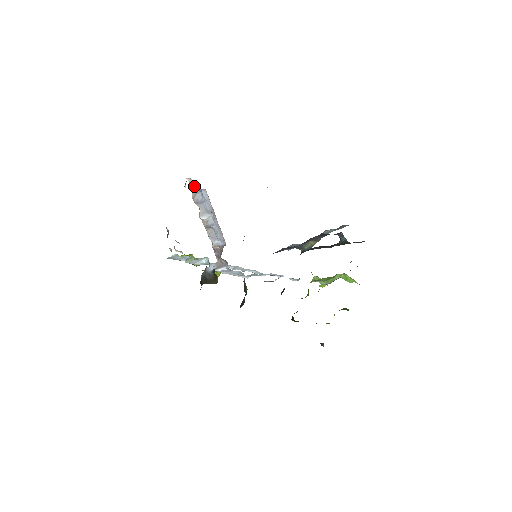
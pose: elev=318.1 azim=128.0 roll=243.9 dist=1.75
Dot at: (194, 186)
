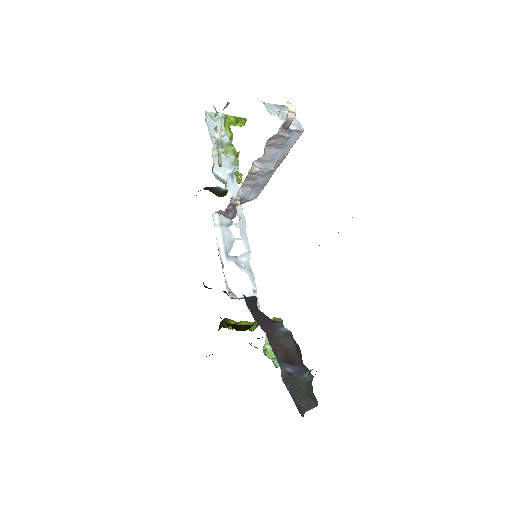
Dot at: (288, 126)
